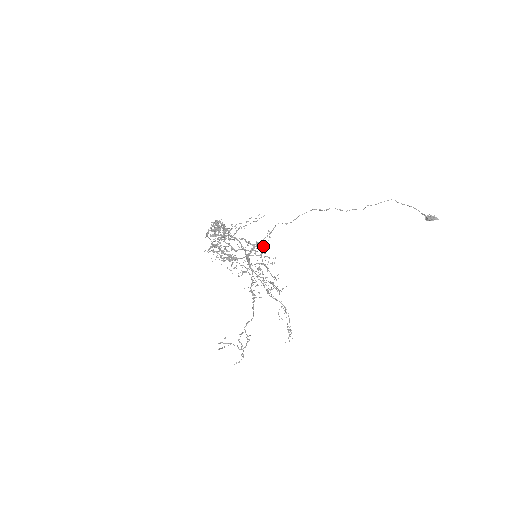
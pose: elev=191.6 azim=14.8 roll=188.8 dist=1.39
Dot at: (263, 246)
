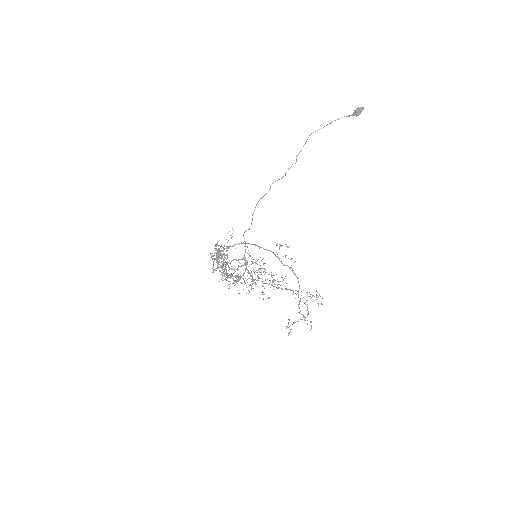
Dot at: (249, 256)
